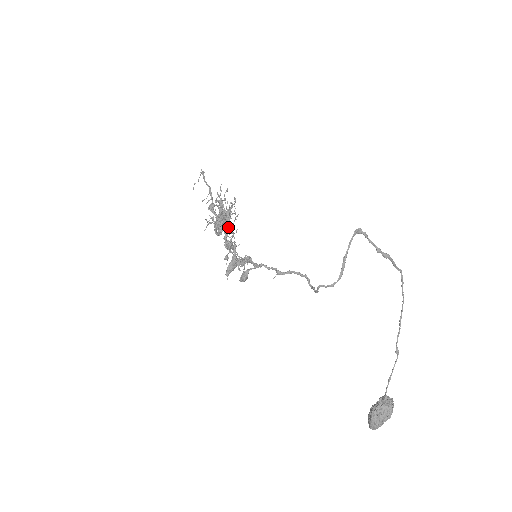
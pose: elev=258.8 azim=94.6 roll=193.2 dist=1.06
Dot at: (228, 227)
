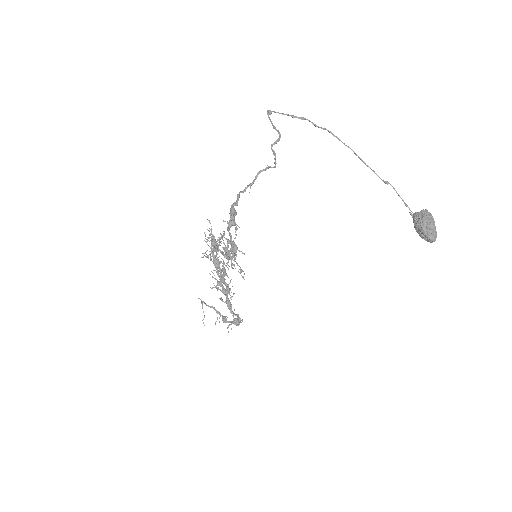
Dot at: (218, 245)
